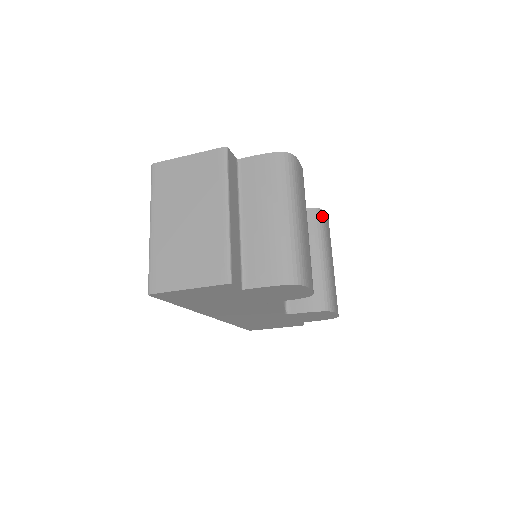
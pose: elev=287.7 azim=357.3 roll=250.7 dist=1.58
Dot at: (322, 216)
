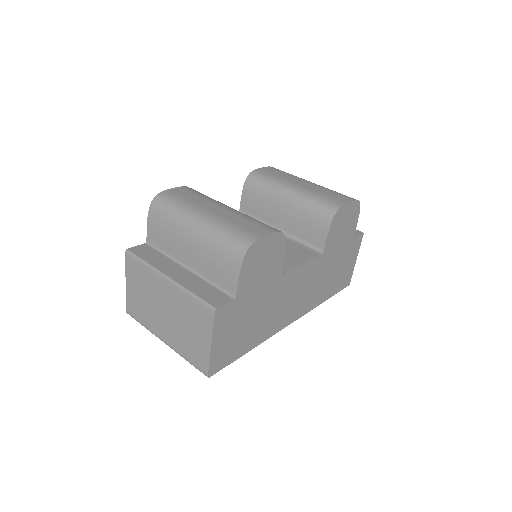
Dot at: (256, 175)
